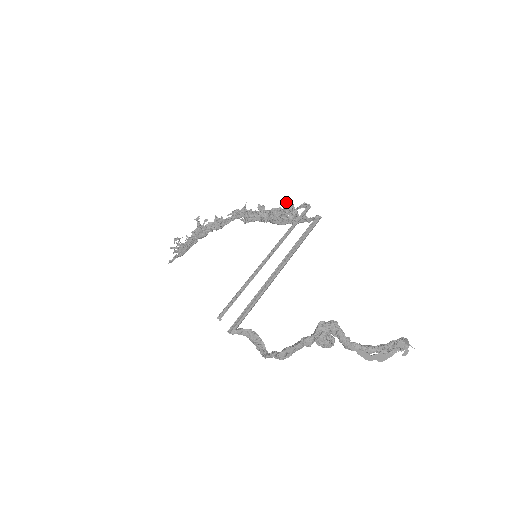
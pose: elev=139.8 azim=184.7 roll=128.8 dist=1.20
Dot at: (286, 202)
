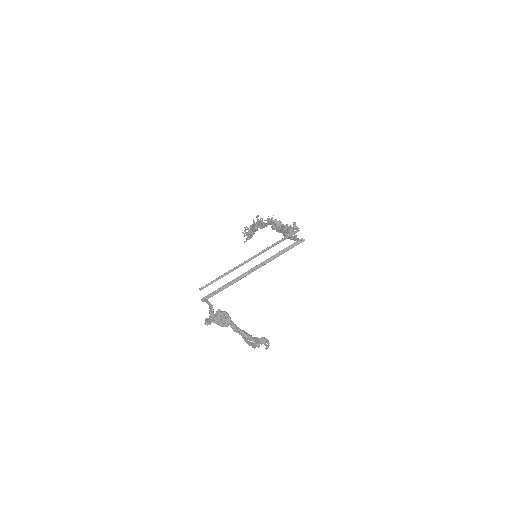
Dot at: (293, 222)
